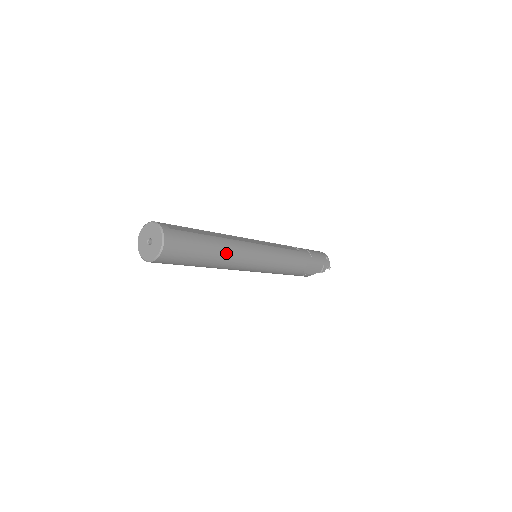
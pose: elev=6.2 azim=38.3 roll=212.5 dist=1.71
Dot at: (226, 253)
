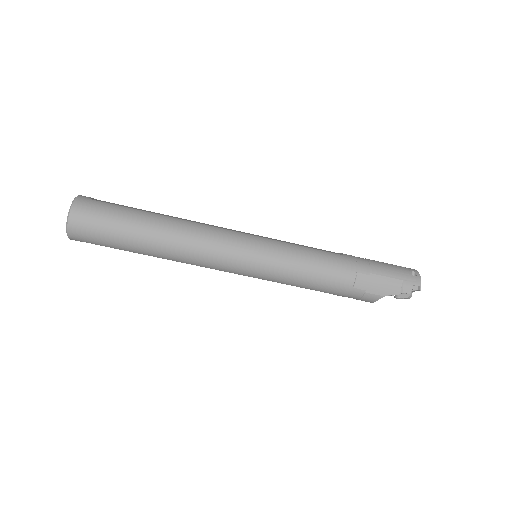
Dot at: (174, 234)
